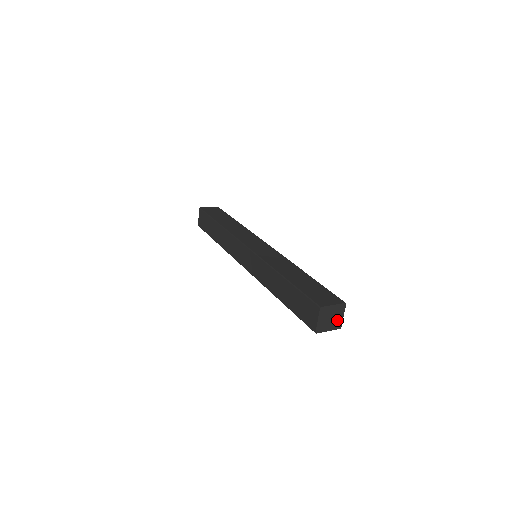
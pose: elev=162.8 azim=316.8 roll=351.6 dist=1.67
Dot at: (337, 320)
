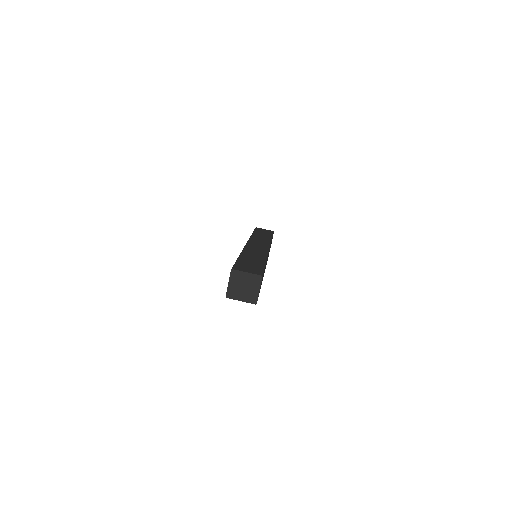
Dot at: (252, 292)
